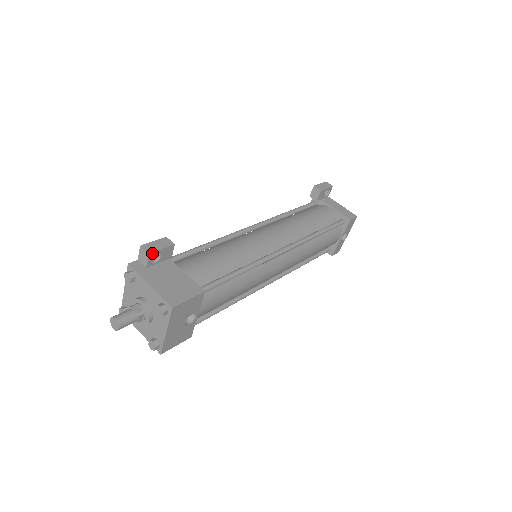
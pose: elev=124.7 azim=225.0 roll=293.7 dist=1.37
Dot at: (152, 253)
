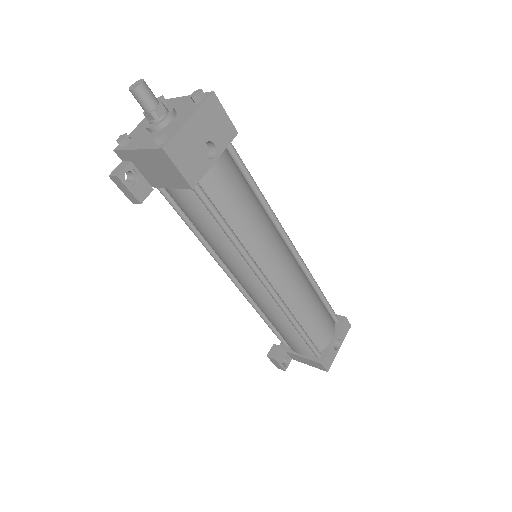
Dot at: occluded
